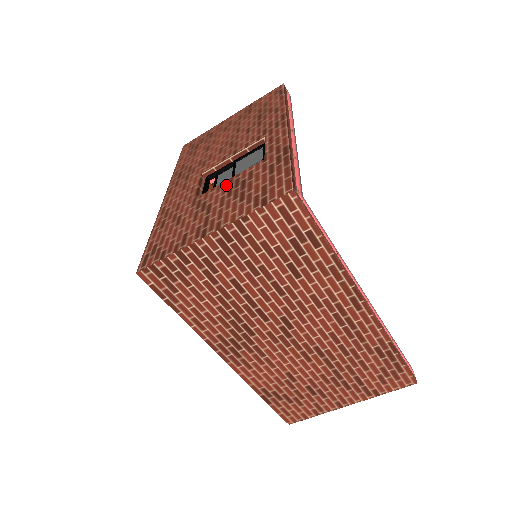
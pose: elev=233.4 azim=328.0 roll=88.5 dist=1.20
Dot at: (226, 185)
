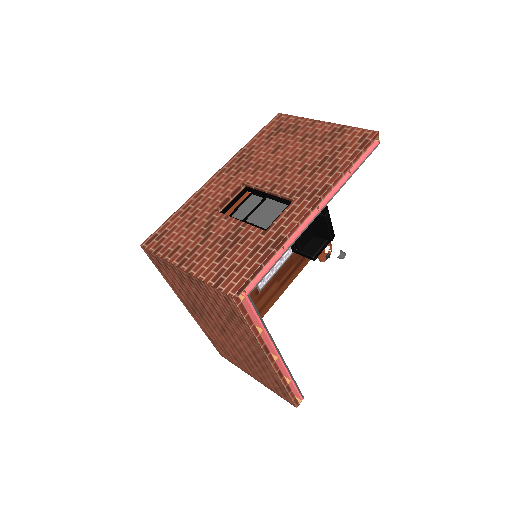
Dot at: (232, 226)
